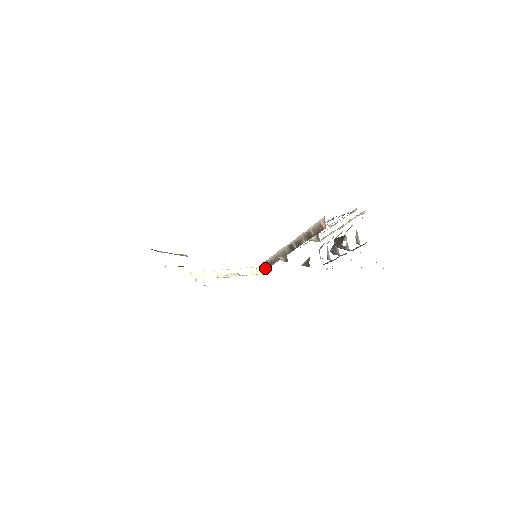
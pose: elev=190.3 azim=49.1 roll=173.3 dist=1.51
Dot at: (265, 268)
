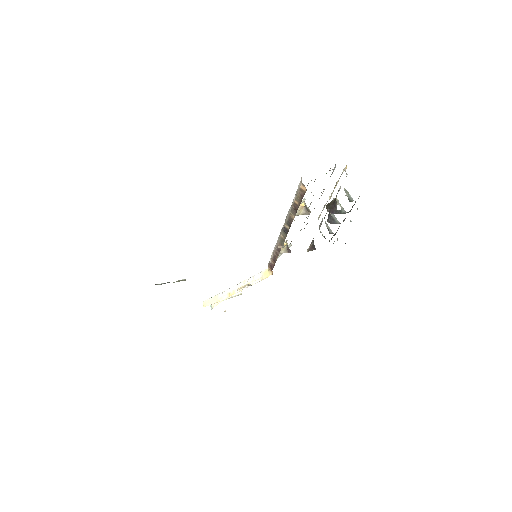
Dot at: (271, 267)
